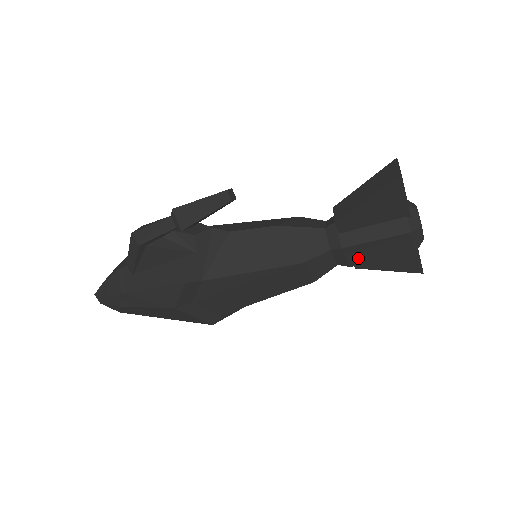
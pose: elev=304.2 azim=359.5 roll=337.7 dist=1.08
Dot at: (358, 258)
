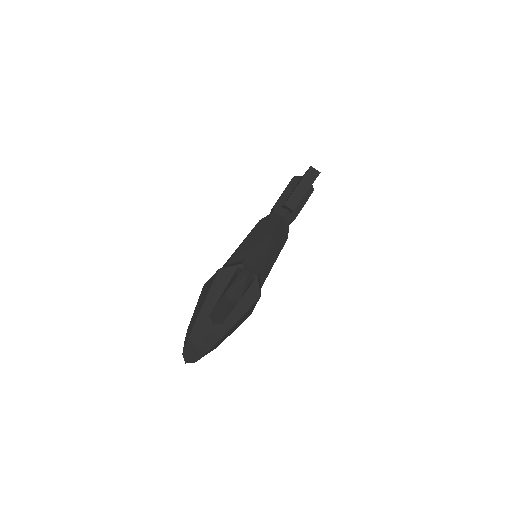
Dot at: occluded
